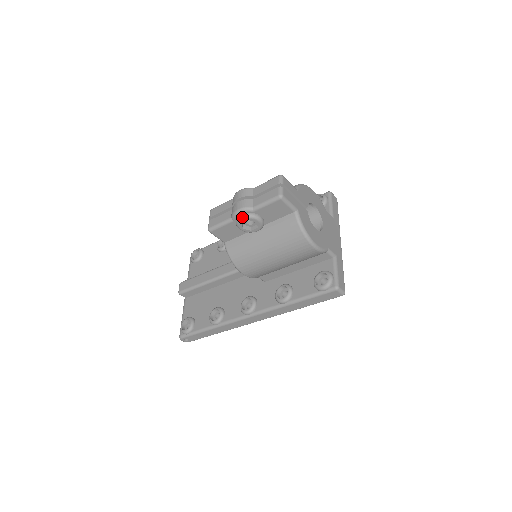
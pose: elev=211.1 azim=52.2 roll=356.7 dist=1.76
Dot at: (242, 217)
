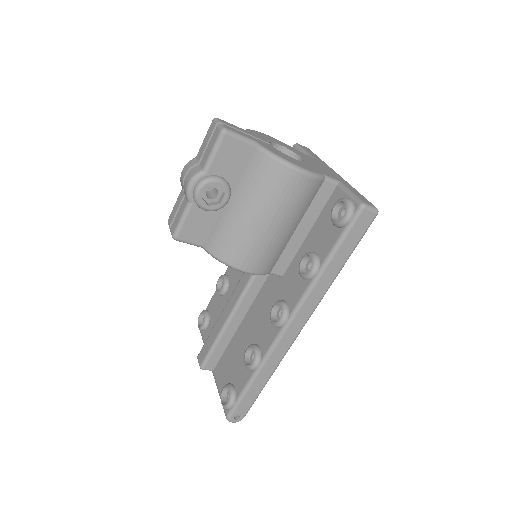
Dot at: (197, 188)
